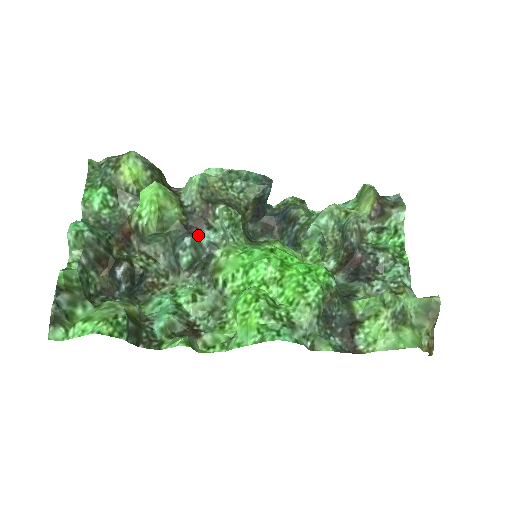
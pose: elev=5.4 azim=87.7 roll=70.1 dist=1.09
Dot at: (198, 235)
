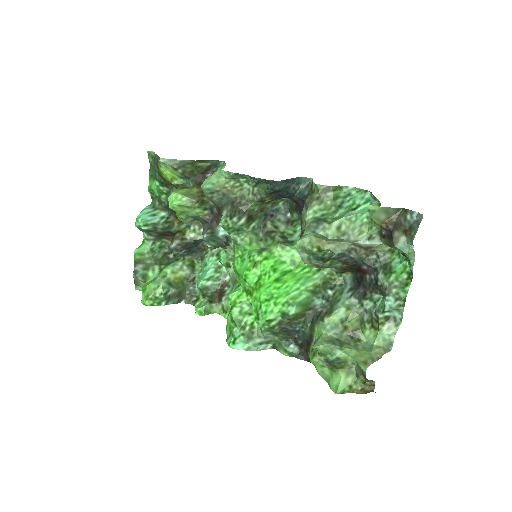
Dot at: (215, 230)
